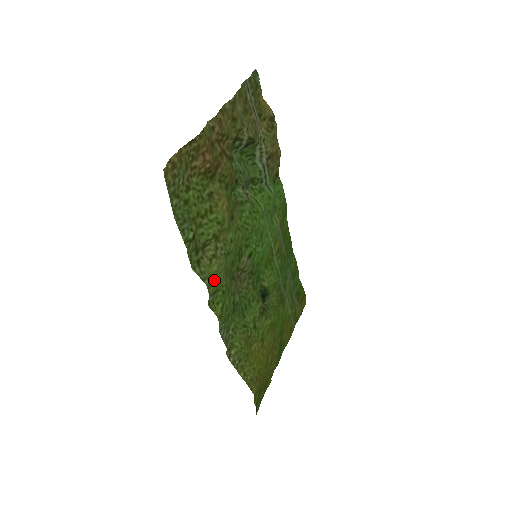
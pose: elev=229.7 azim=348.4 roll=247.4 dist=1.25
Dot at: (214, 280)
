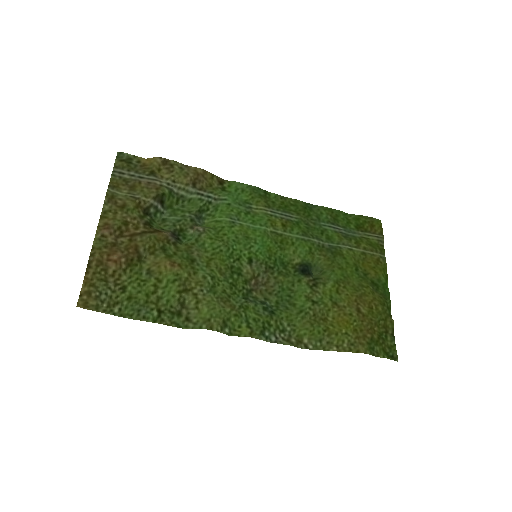
Dot at: (212, 318)
